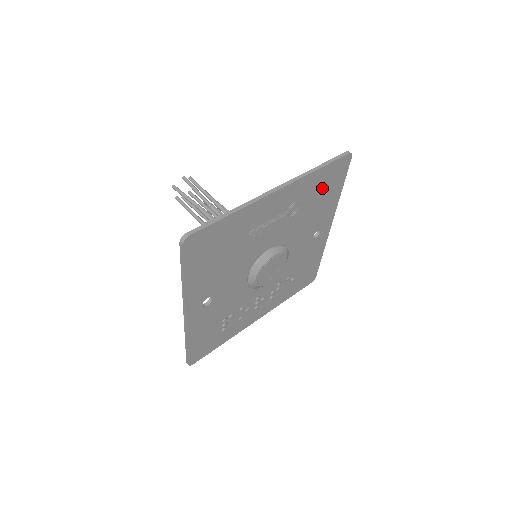
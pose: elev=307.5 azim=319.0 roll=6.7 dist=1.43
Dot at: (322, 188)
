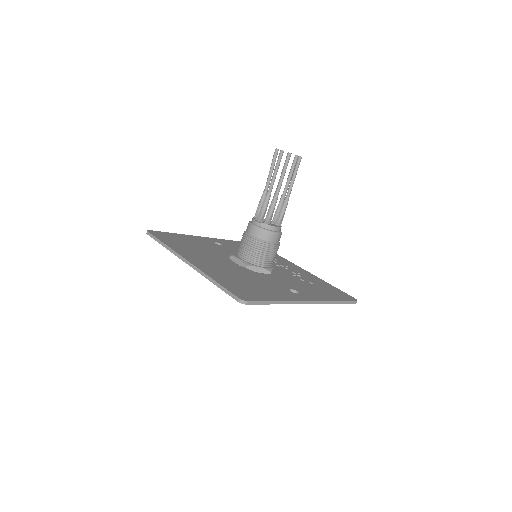
Dot at: occluded
